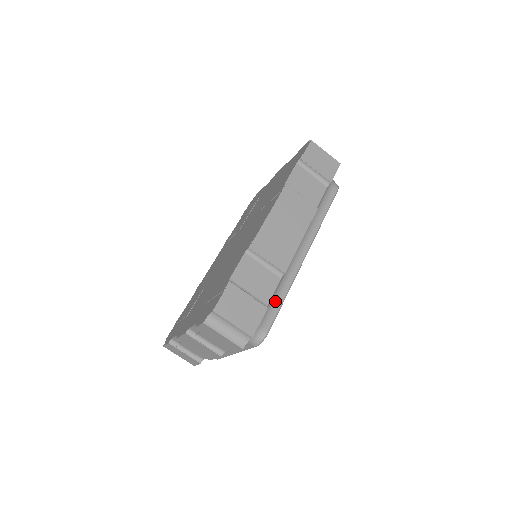
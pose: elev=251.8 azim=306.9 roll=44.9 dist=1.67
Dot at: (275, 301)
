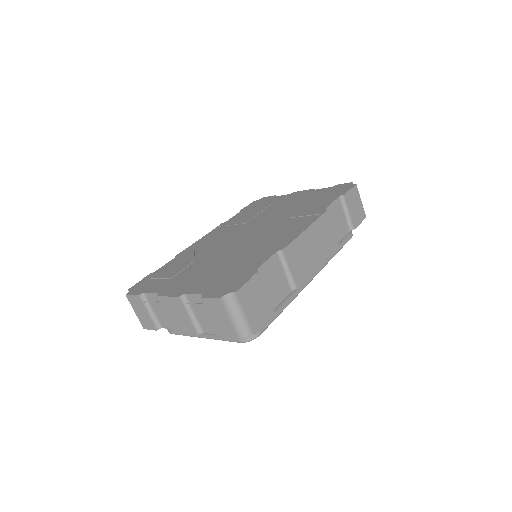
Dot at: (276, 309)
